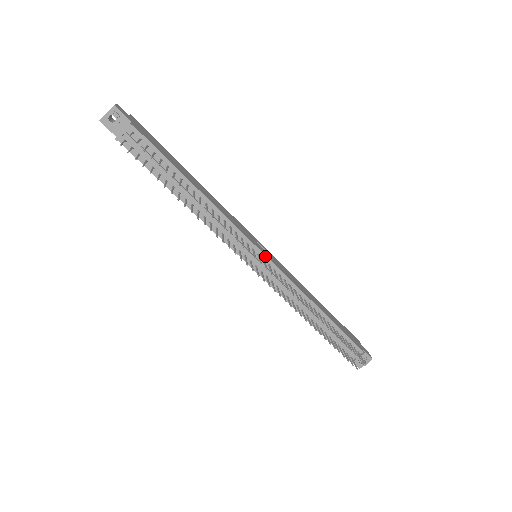
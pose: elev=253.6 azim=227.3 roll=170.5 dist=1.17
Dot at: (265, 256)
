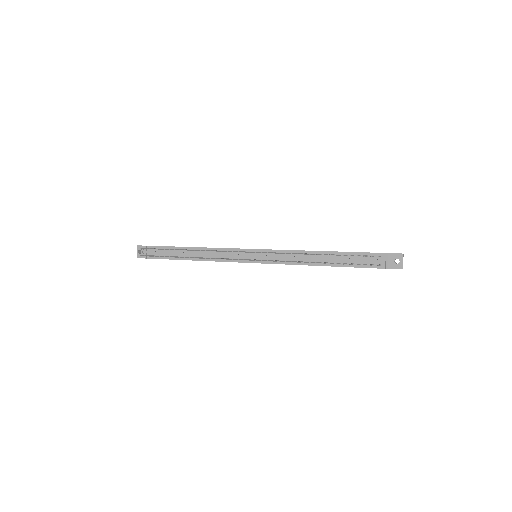
Dot at: (255, 250)
